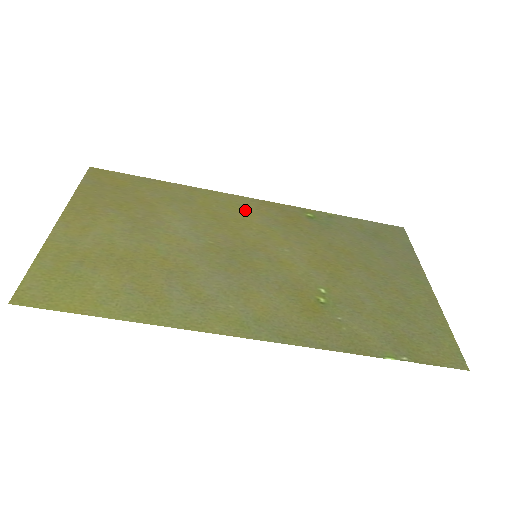
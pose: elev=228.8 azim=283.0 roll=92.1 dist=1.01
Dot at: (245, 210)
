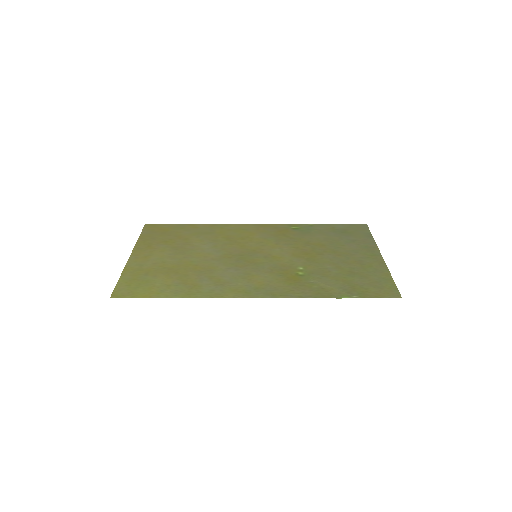
Dot at: (249, 232)
